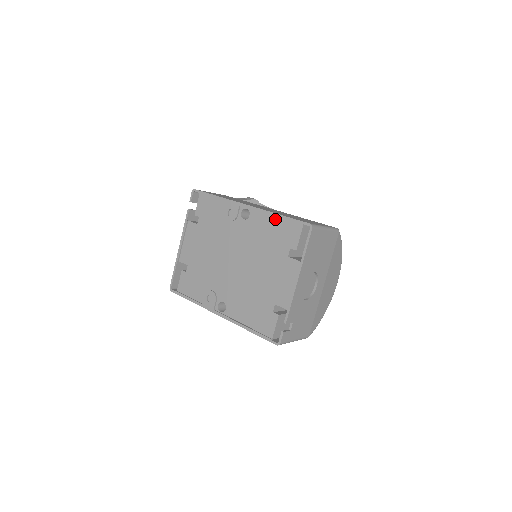
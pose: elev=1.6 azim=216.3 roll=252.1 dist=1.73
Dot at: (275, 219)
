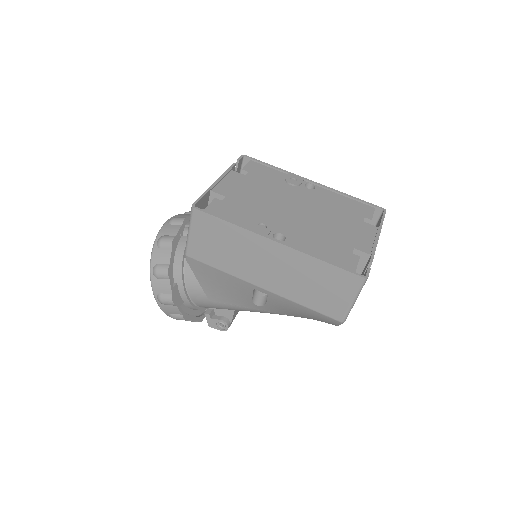
Dot at: (345, 197)
